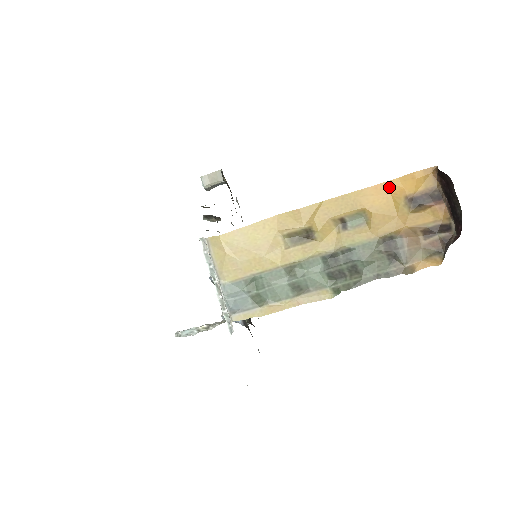
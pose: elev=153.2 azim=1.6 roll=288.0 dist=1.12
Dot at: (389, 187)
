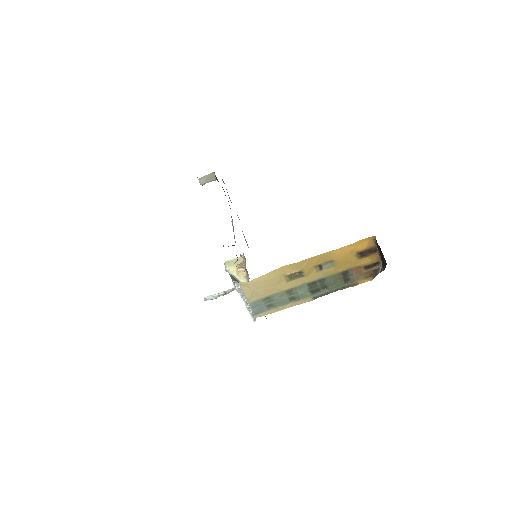
Dot at: (348, 248)
